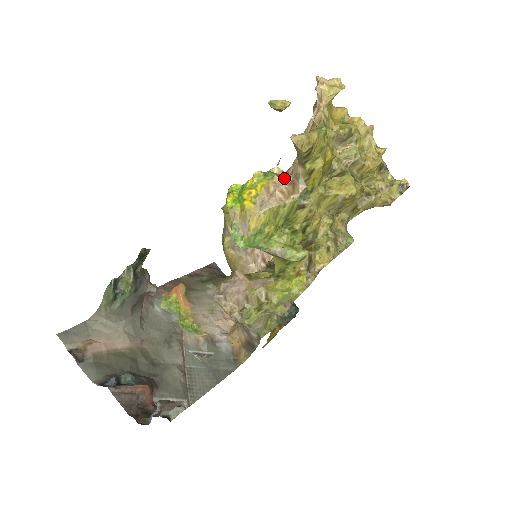
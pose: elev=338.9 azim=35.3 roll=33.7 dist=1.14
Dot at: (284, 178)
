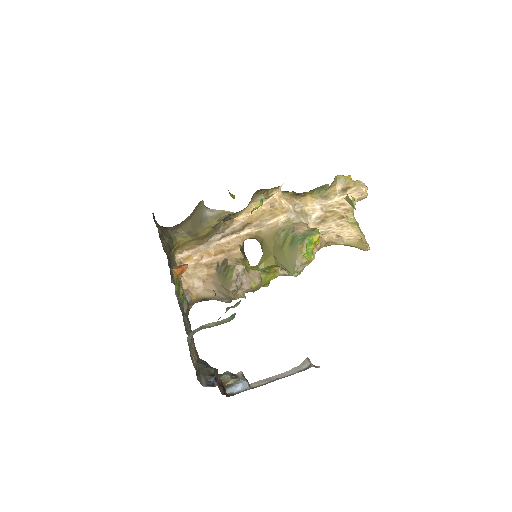
Dot at: occluded
